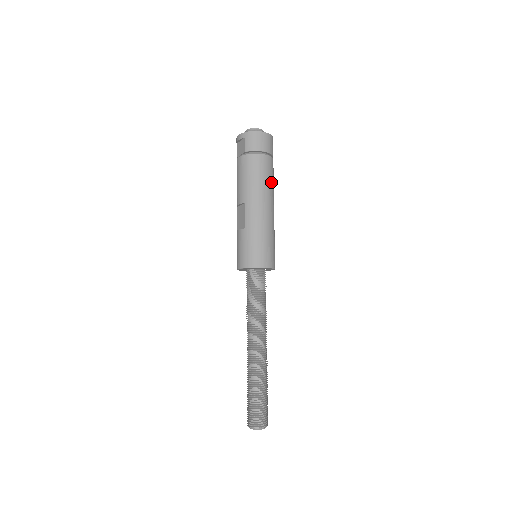
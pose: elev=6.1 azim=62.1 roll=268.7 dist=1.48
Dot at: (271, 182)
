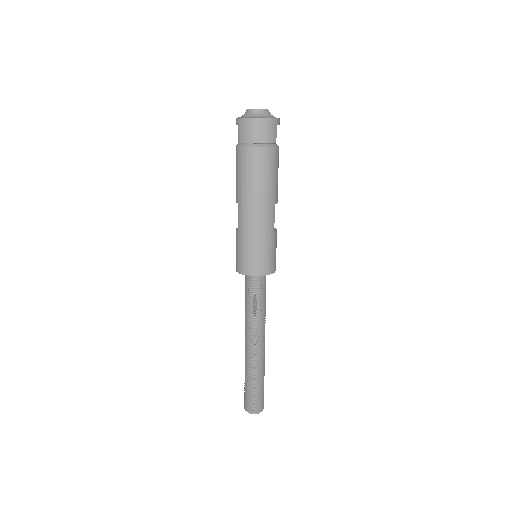
Dot at: (267, 179)
